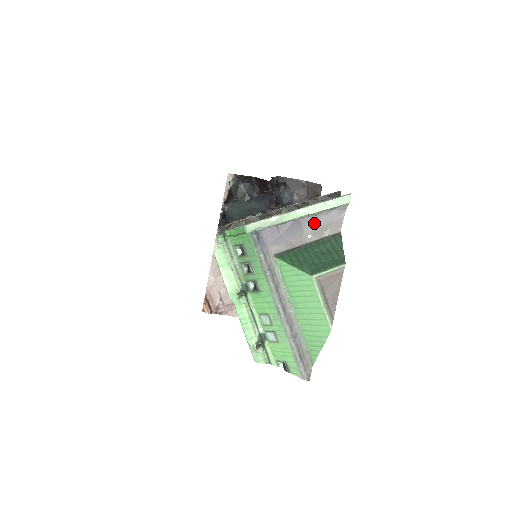
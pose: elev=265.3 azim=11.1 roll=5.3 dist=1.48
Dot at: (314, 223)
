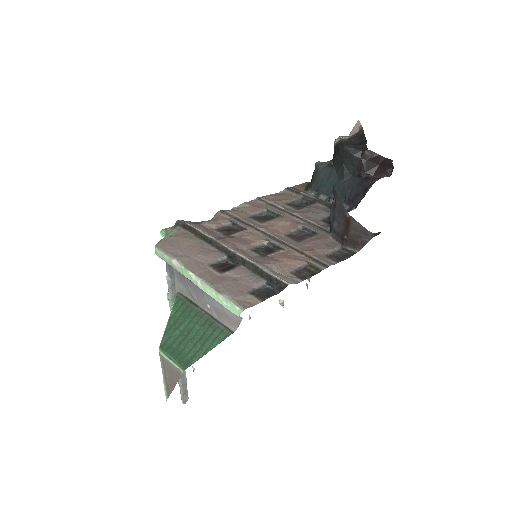
Dot at: (213, 299)
